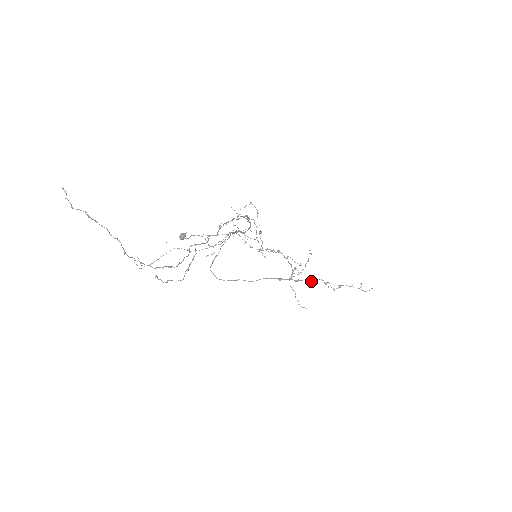
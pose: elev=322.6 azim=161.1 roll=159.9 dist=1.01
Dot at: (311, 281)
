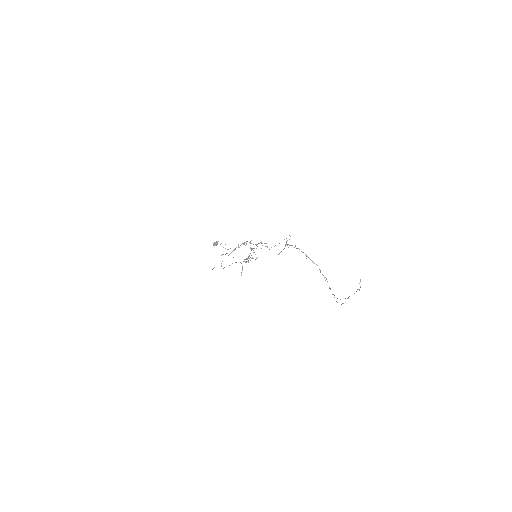
Dot at: occluded
